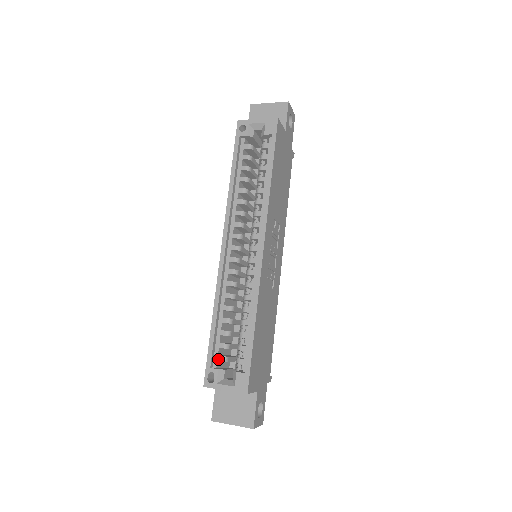
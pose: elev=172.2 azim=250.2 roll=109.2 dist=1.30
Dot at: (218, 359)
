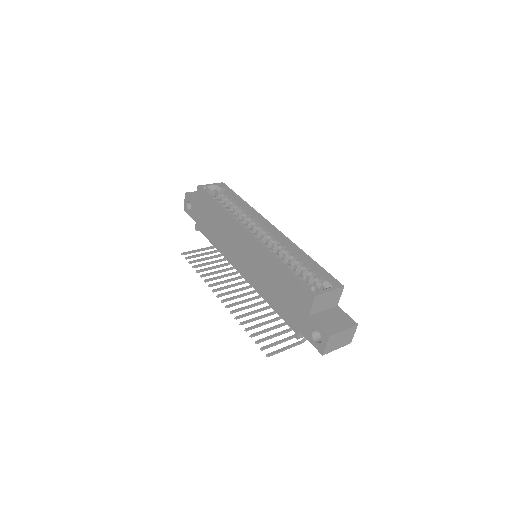
Dot at: occluded
